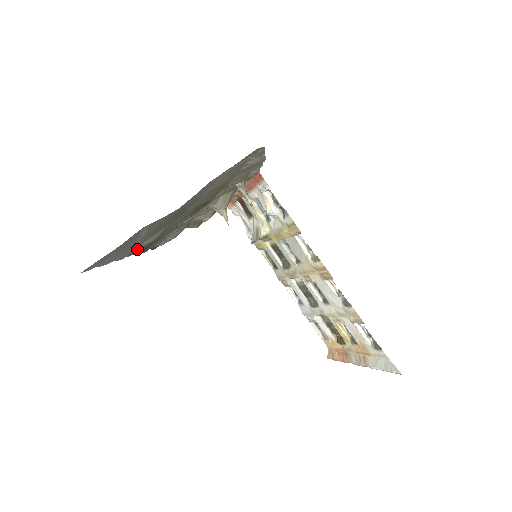
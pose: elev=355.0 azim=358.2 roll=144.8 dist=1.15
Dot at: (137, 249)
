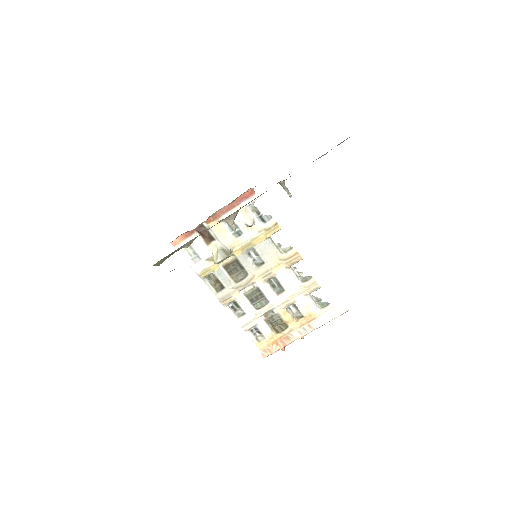
Dot at: occluded
